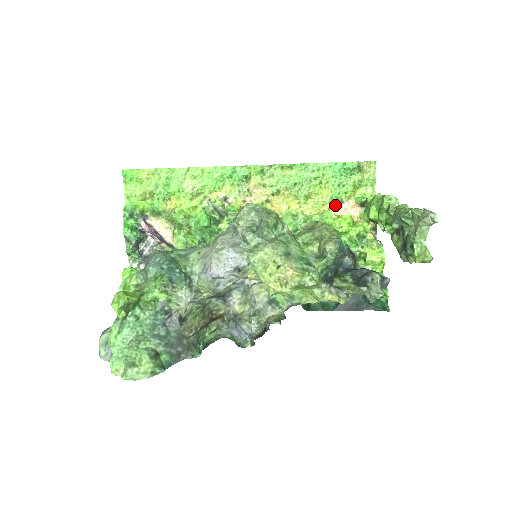
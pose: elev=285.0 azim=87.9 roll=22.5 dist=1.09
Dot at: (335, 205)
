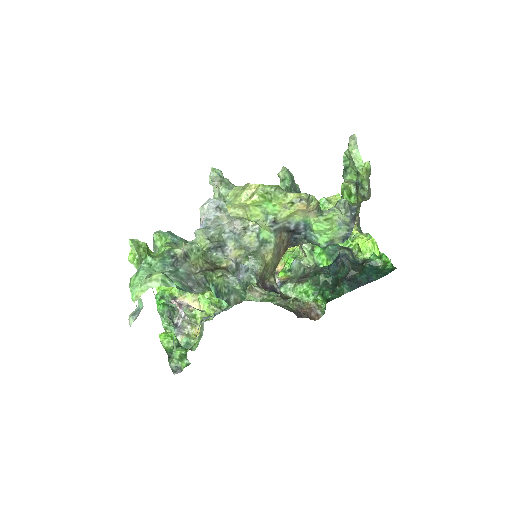
Dot at: occluded
